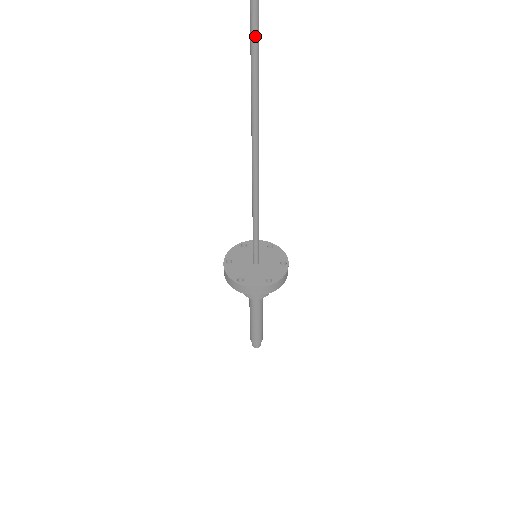
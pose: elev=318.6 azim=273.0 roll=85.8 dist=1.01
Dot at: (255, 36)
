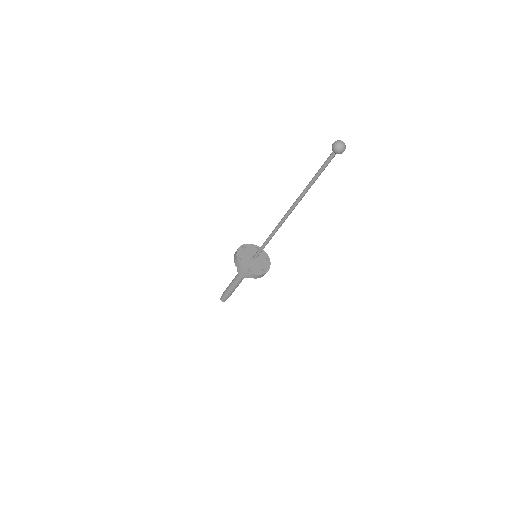
Dot at: occluded
